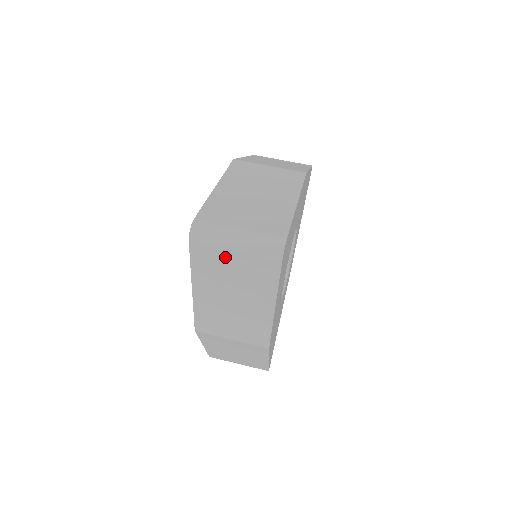
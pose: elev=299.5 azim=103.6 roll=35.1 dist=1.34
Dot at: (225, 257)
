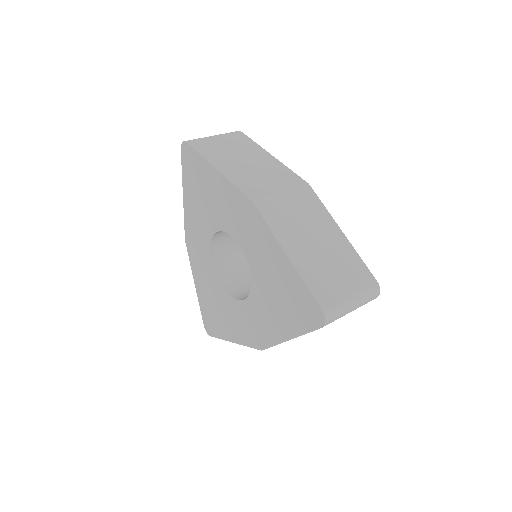
Dot at: occluded
